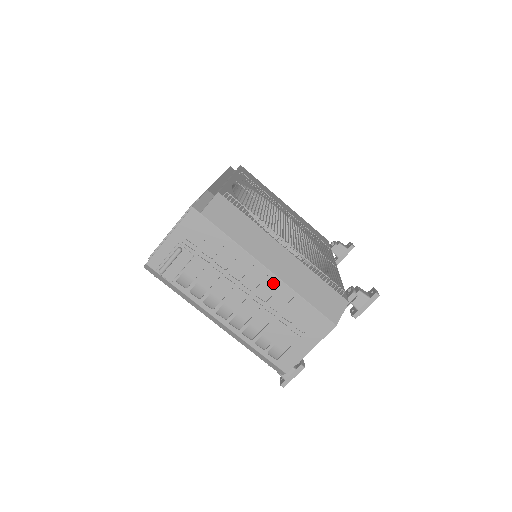
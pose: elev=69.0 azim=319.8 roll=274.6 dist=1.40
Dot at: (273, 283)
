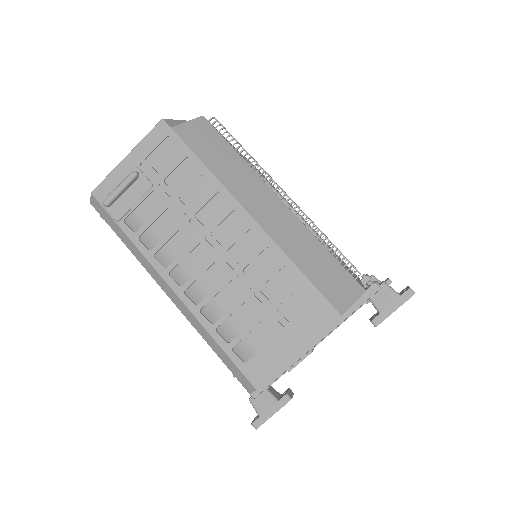
Dot at: (254, 237)
